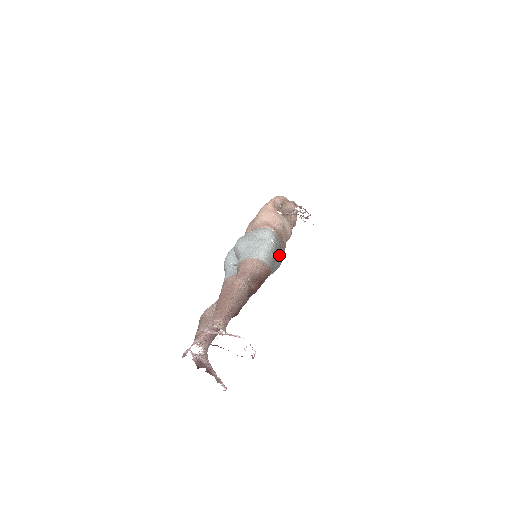
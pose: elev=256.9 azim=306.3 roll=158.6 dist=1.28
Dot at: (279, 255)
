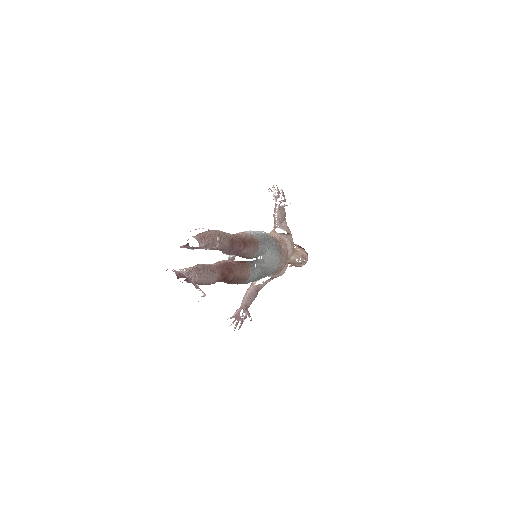
Dot at: (274, 247)
